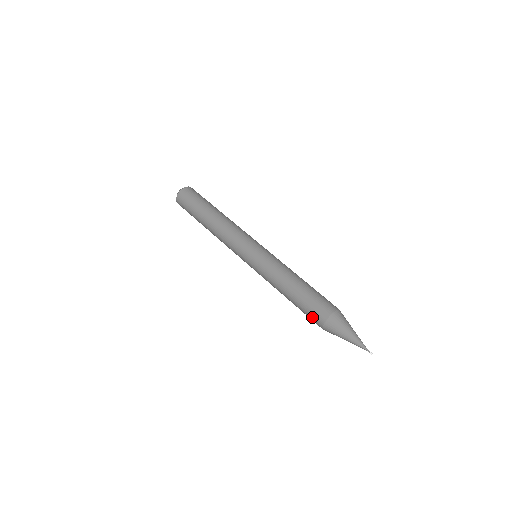
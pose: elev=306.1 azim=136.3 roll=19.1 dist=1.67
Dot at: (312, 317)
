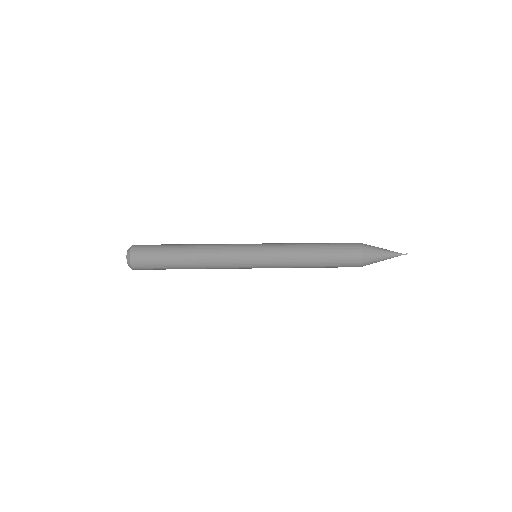
Dot at: (349, 261)
